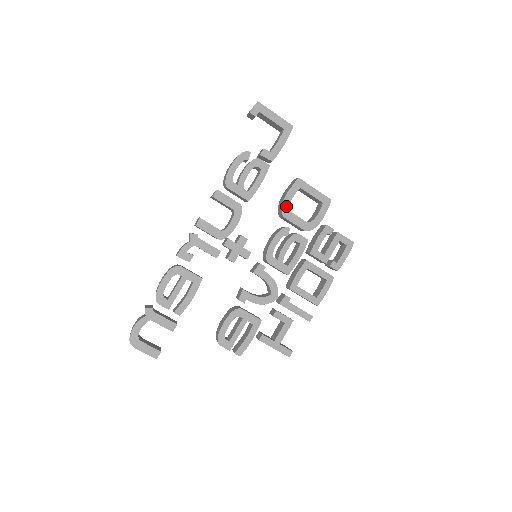
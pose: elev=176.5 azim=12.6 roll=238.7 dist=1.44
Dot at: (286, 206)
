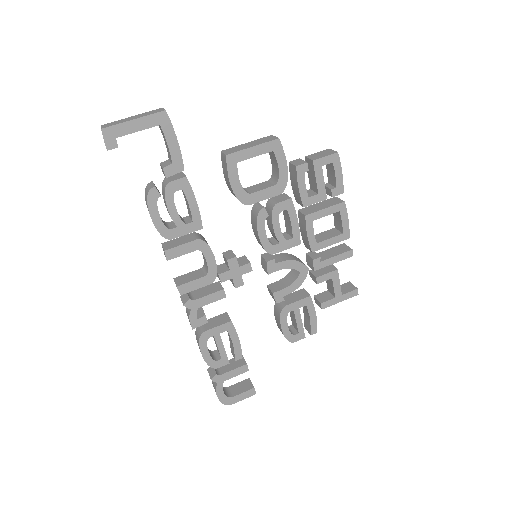
Dot at: (241, 194)
